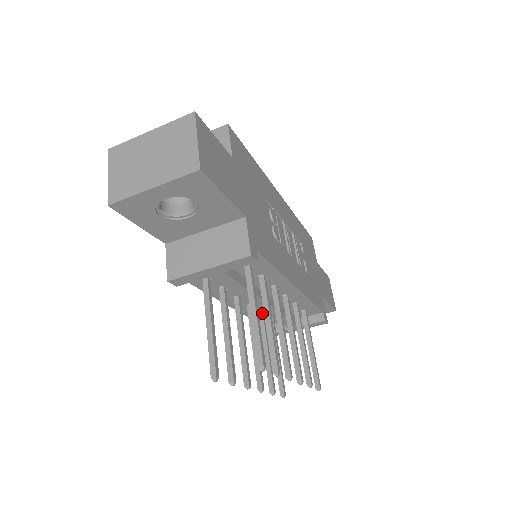
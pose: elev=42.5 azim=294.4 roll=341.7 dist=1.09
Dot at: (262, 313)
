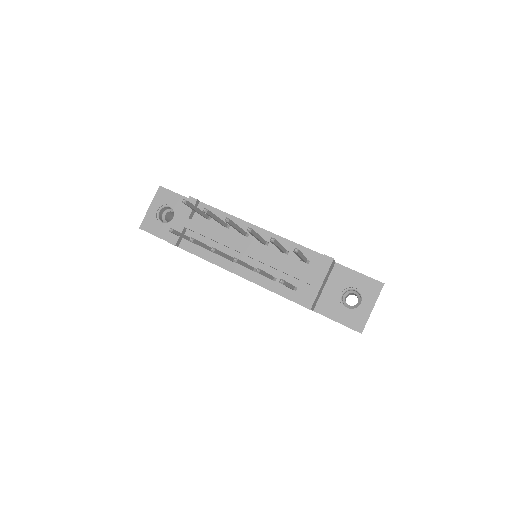
Dot at: occluded
